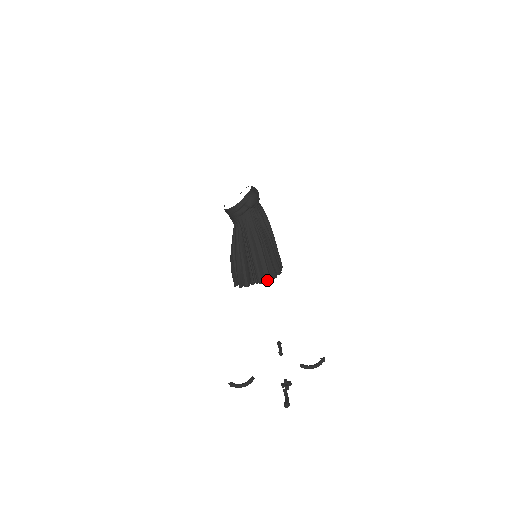
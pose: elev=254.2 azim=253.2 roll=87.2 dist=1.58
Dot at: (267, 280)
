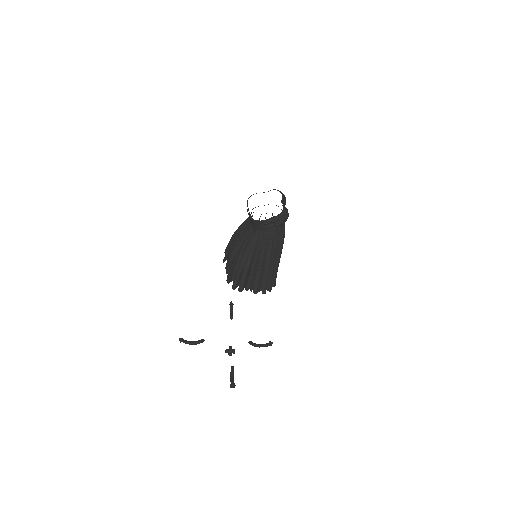
Dot at: (262, 292)
